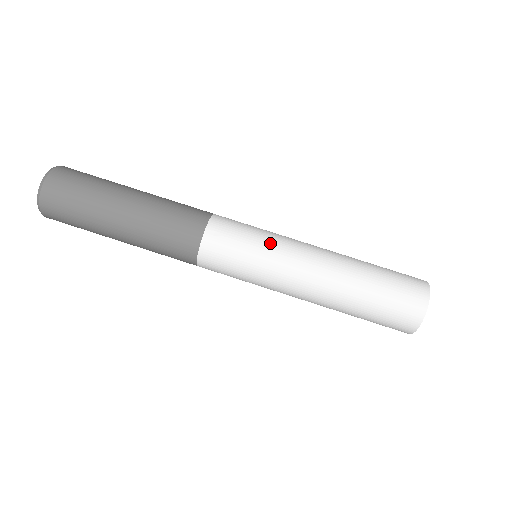
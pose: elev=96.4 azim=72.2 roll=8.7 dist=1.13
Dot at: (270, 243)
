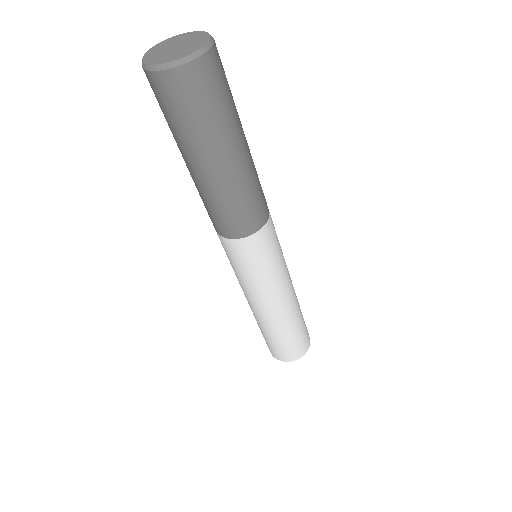
Dot at: (284, 259)
